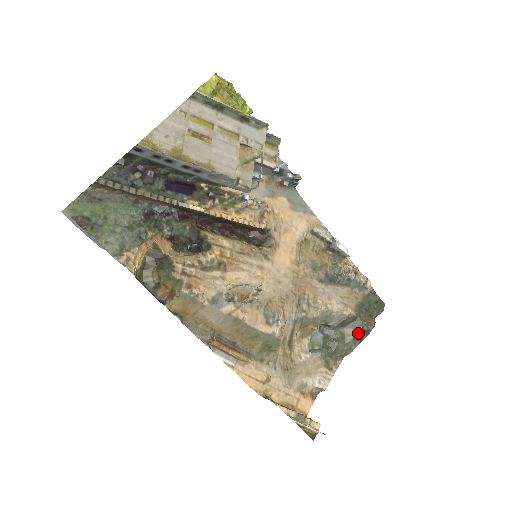
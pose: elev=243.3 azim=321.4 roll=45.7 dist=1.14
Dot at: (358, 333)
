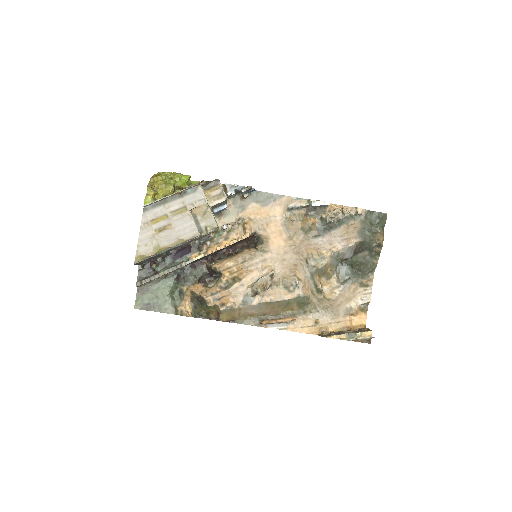
Dot at: (371, 251)
